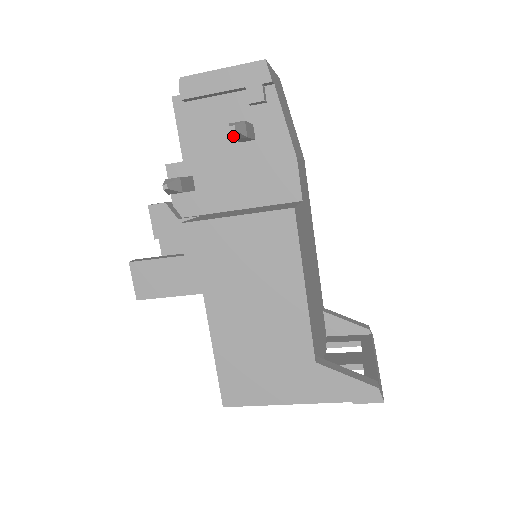
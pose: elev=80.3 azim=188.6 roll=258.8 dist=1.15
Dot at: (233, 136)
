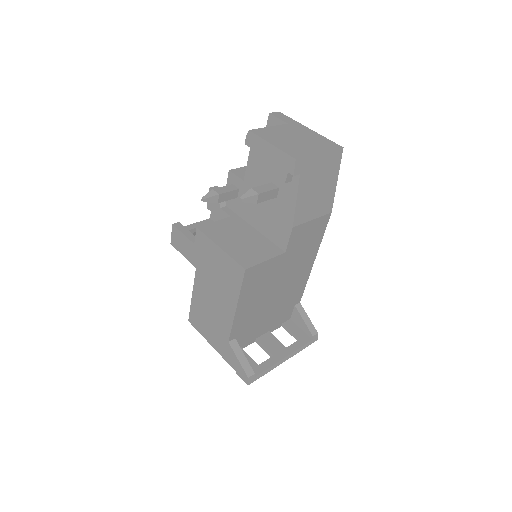
Dot at: occluded
